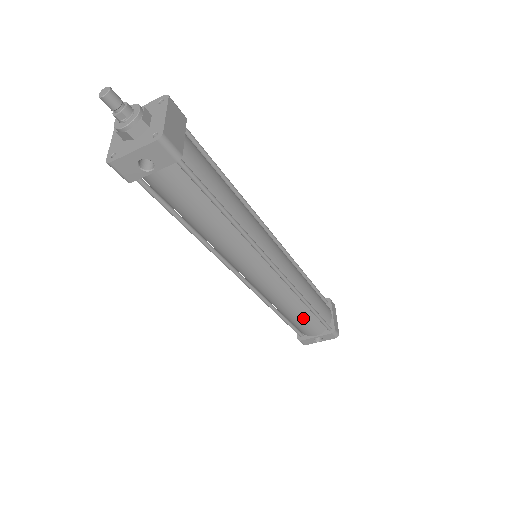
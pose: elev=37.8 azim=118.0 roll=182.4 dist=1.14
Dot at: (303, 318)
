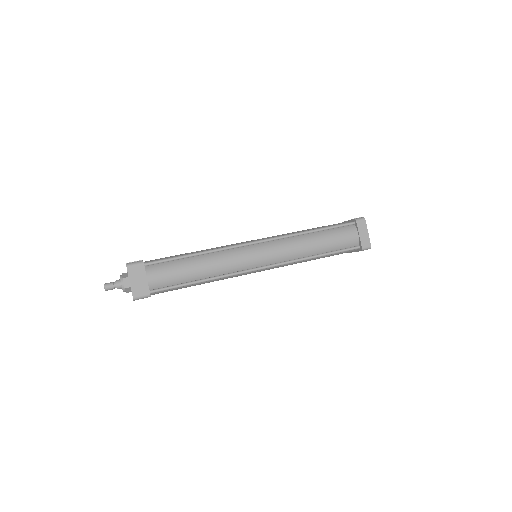
Dot at: occluded
